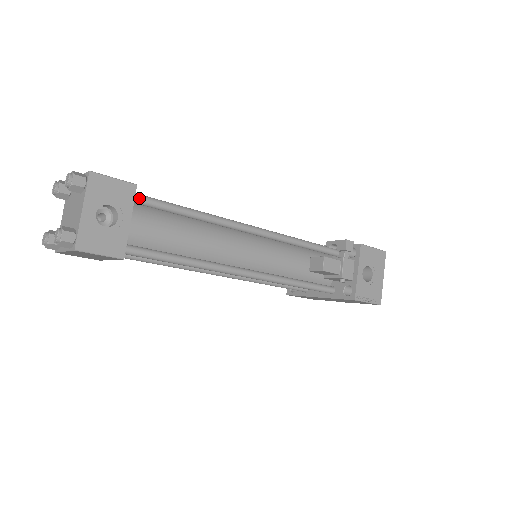
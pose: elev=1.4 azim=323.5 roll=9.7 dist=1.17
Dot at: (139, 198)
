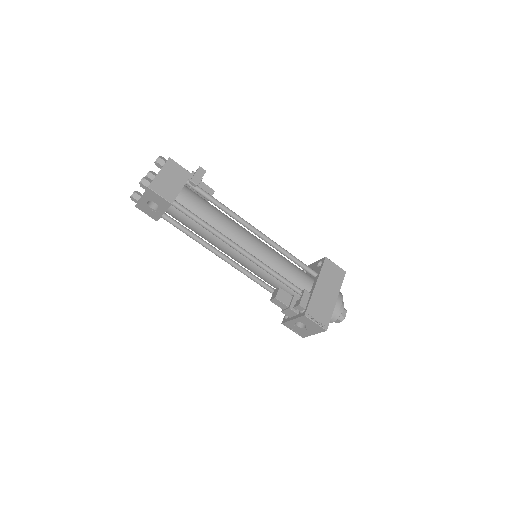
Dot at: (175, 206)
